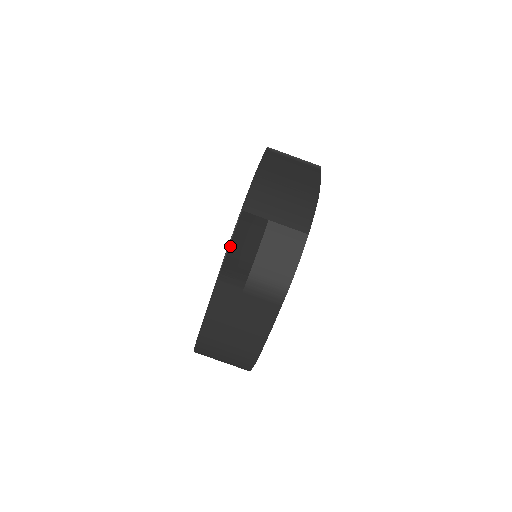
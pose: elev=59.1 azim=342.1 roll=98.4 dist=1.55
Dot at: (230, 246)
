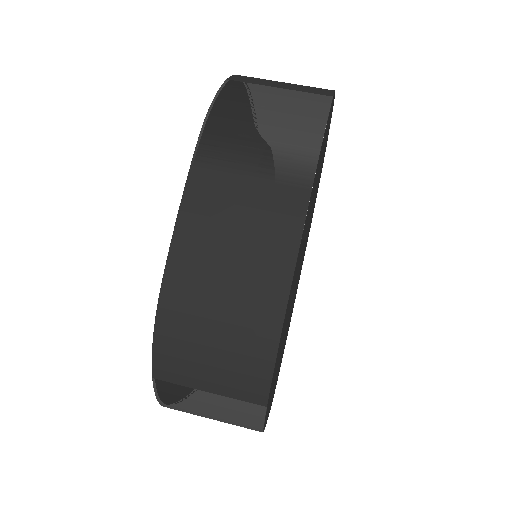
Dot at: (162, 404)
